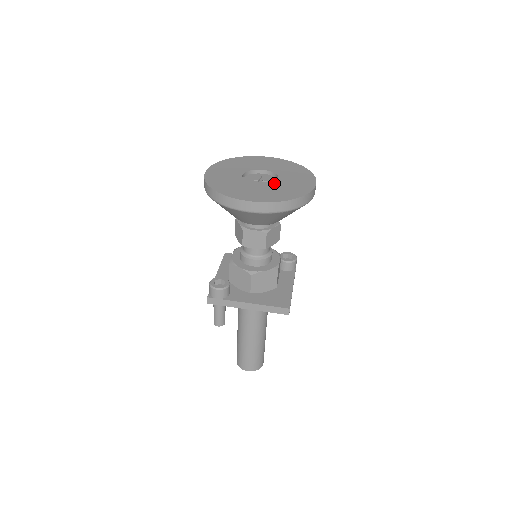
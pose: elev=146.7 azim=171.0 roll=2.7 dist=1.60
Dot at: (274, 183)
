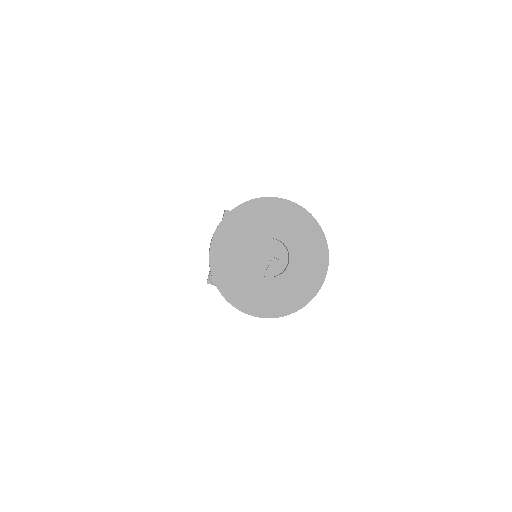
Dot at: (283, 275)
